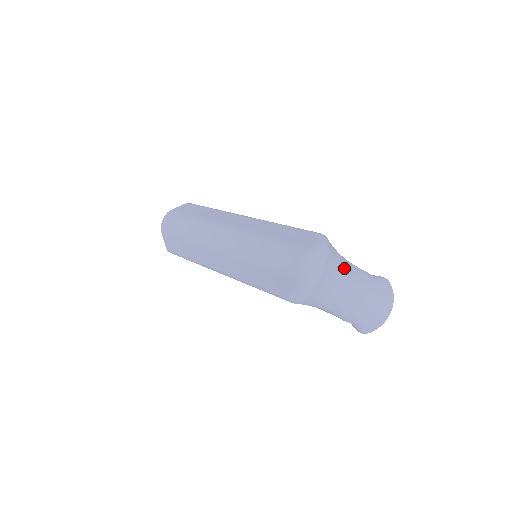
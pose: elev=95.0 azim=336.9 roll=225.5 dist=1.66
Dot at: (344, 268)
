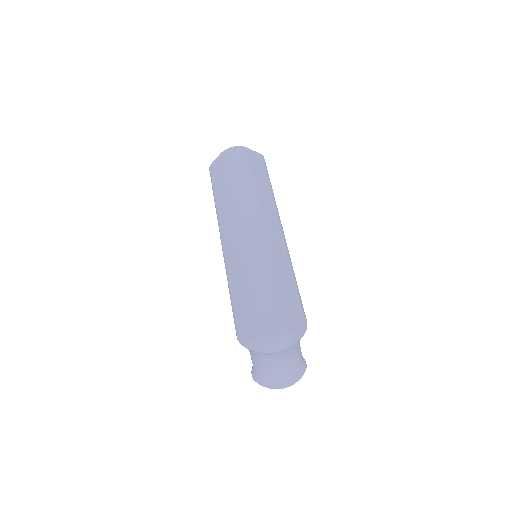
Dot at: (292, 350)
